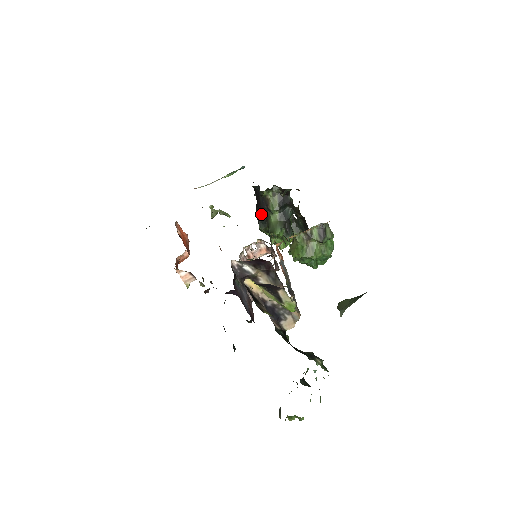
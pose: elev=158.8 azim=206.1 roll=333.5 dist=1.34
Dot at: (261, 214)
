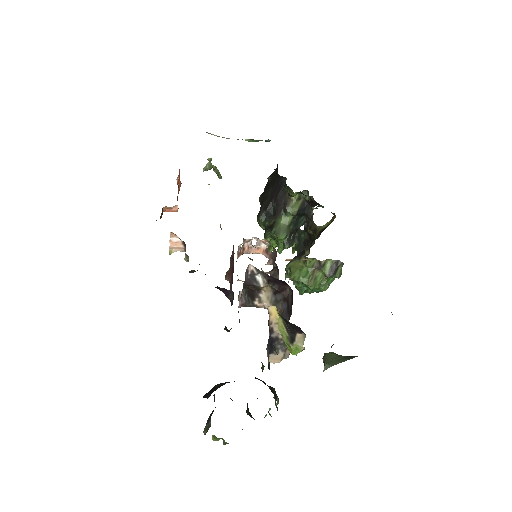
Dot at: (271, 207)
